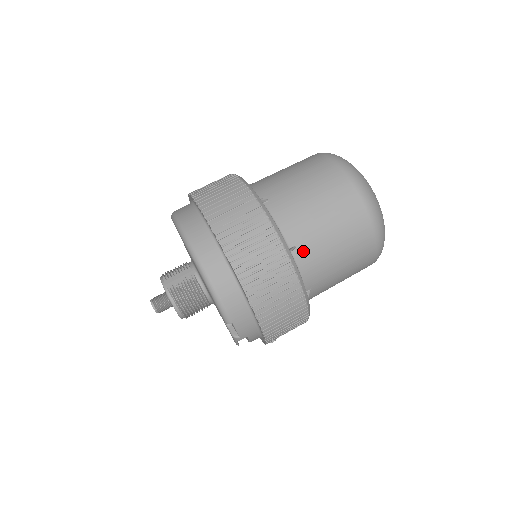
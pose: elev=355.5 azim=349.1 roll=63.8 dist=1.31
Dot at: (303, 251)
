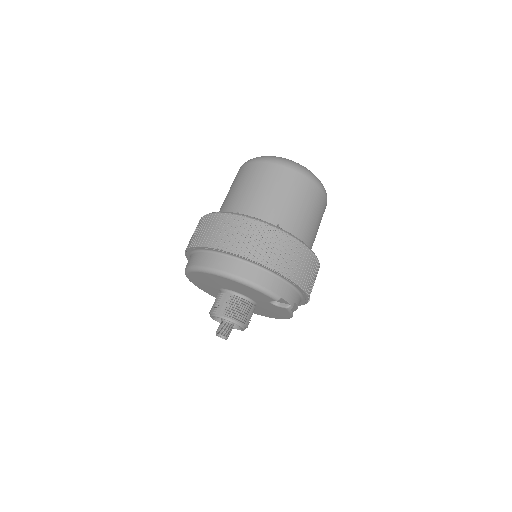
Dot at: (285, 223)
